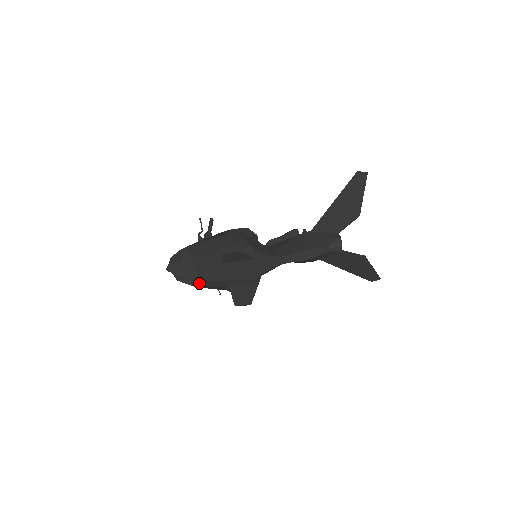
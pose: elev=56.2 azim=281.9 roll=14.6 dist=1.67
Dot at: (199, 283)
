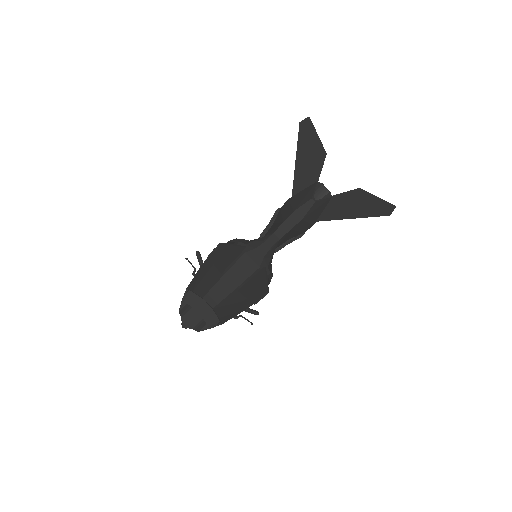
Dot at: occluded
